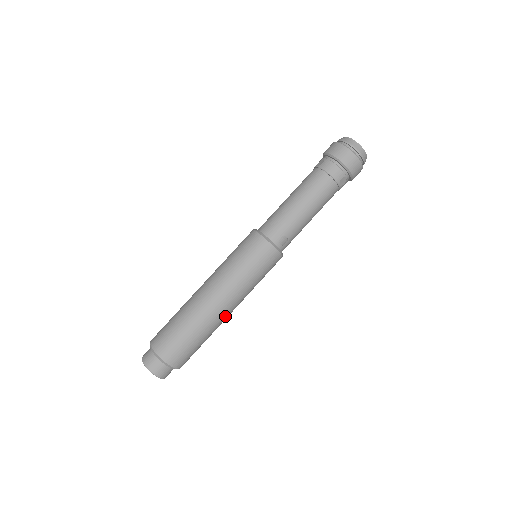
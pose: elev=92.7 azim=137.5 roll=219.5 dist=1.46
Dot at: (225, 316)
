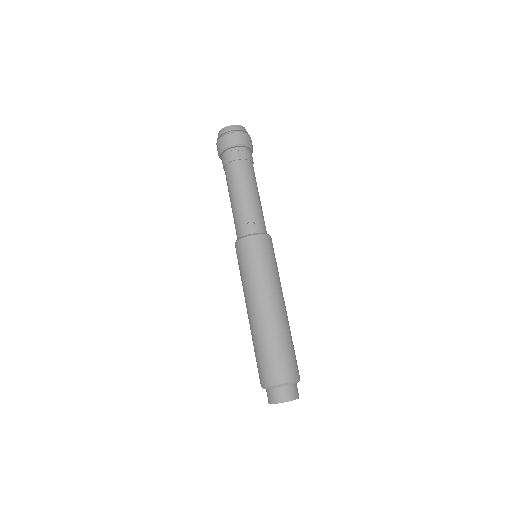
Dot at: (276, 312)
